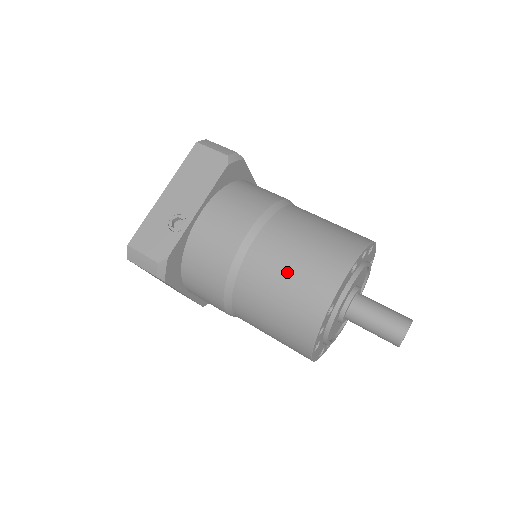
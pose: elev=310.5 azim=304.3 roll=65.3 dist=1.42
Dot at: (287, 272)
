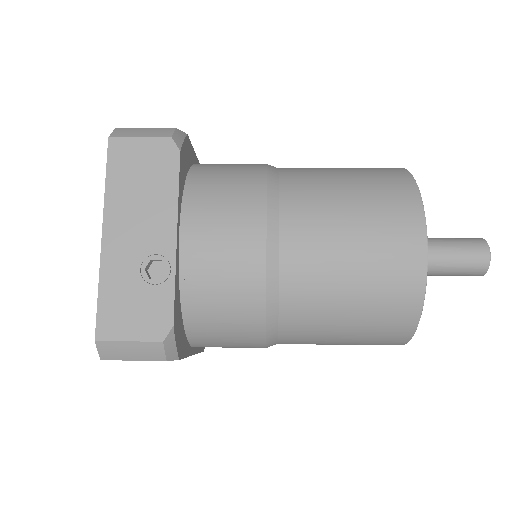
Dot at: (350, 259)
